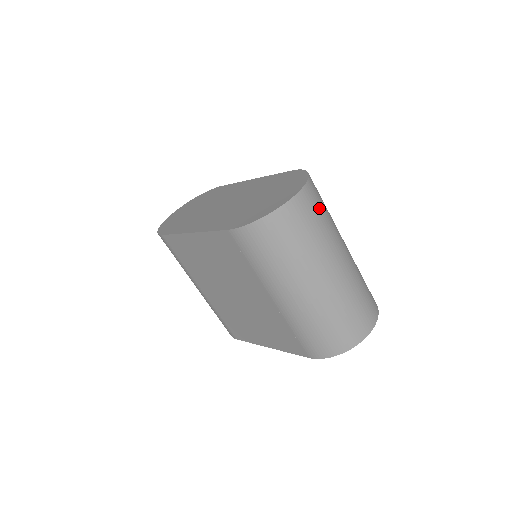
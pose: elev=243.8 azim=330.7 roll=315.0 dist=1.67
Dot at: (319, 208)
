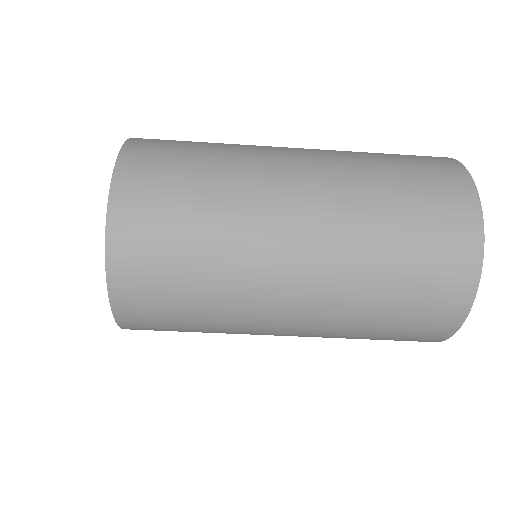
Dot at: (174, 182)
